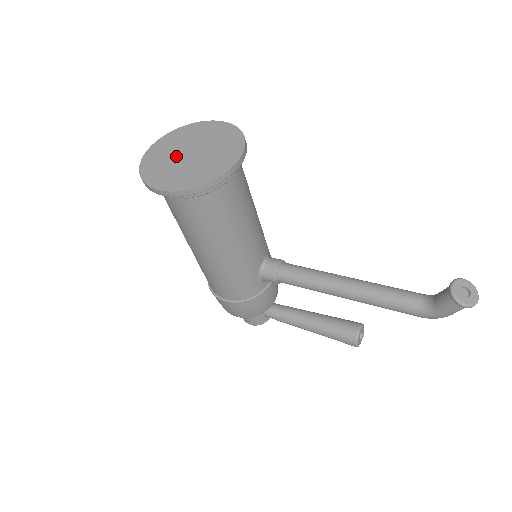
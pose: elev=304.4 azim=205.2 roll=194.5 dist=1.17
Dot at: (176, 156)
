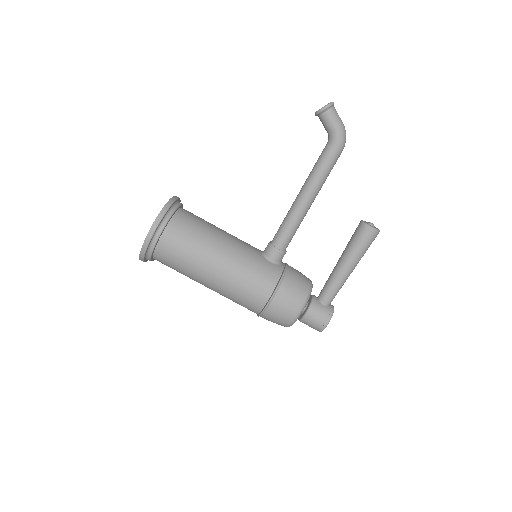
Dot at: occluded
